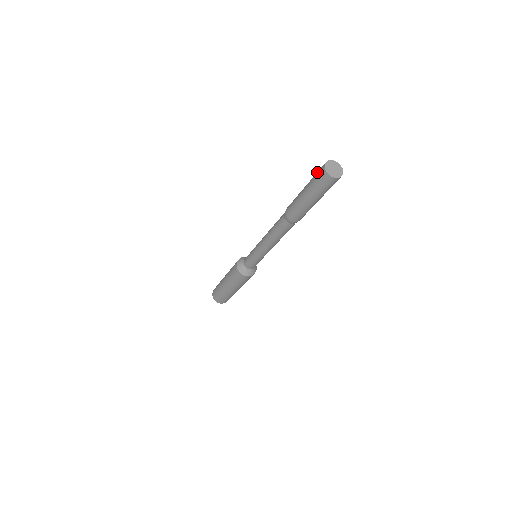
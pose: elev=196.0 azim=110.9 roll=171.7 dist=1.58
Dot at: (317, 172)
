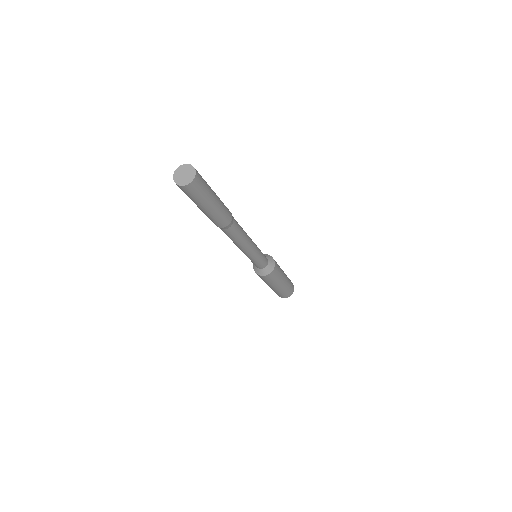
Dot at: occluded
